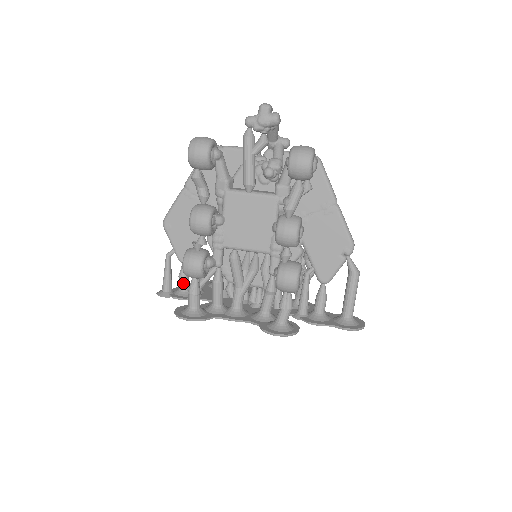
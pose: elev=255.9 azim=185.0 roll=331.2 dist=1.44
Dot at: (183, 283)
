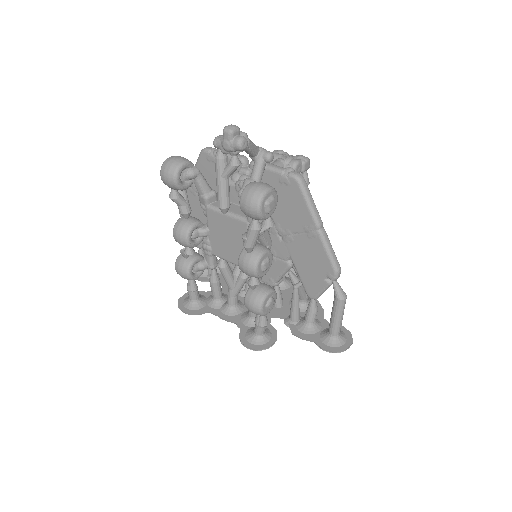
Dot at: occluded
